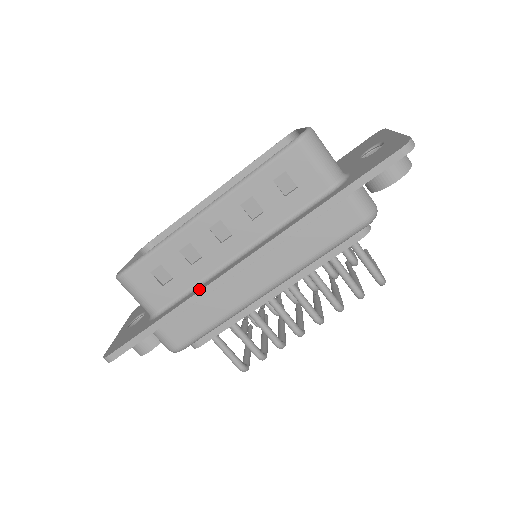
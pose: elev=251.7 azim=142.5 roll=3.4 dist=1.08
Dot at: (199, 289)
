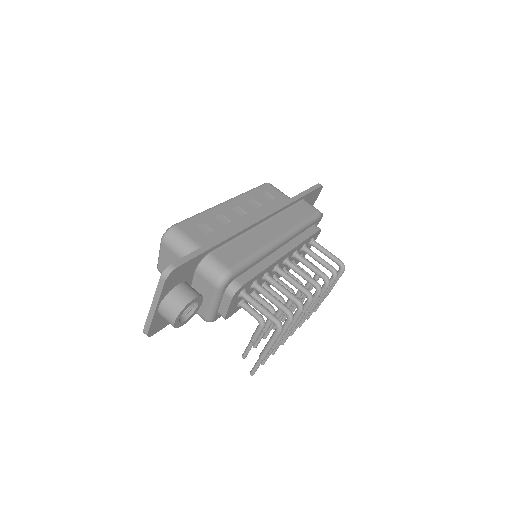
Dot at: (237, 229)
